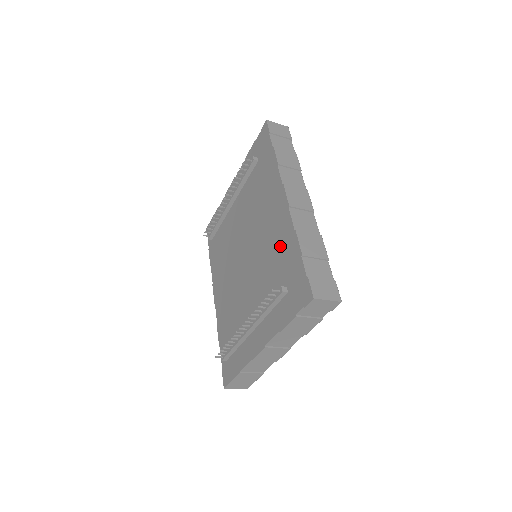
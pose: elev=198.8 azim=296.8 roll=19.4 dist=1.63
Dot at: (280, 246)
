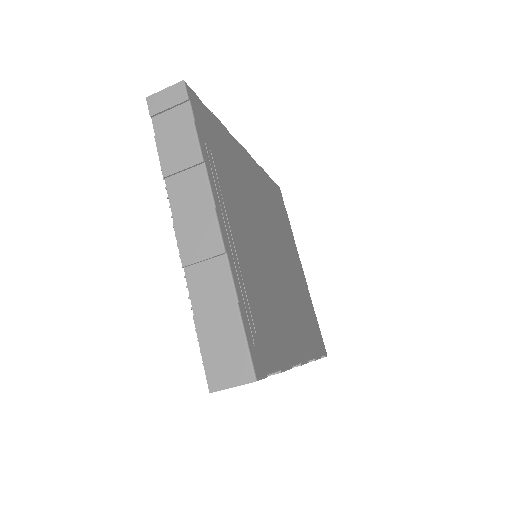
Dot at: occluded
